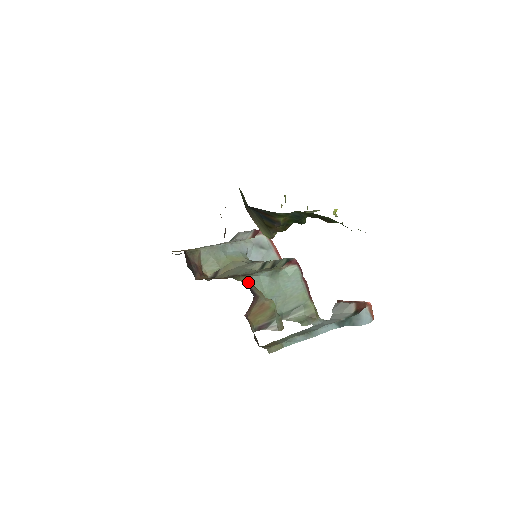
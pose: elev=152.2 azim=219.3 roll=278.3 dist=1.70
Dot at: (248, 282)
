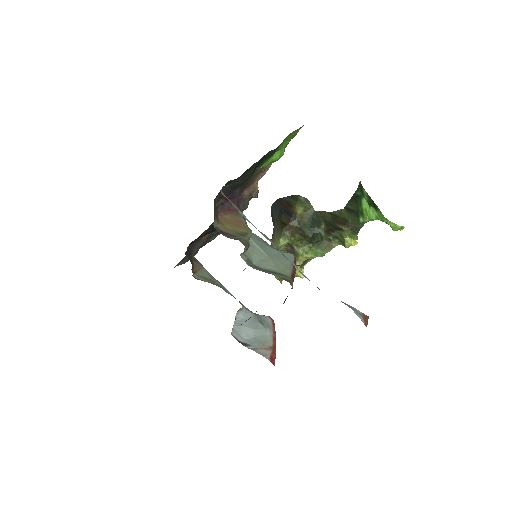
Dot at: occluded
